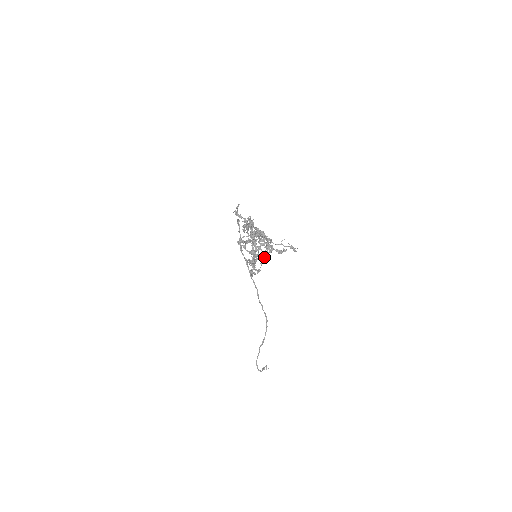
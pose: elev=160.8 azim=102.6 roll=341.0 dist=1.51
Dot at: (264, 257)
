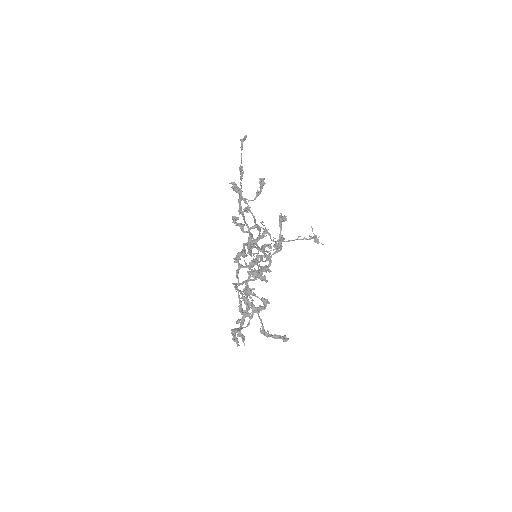
Dot at: occluded
